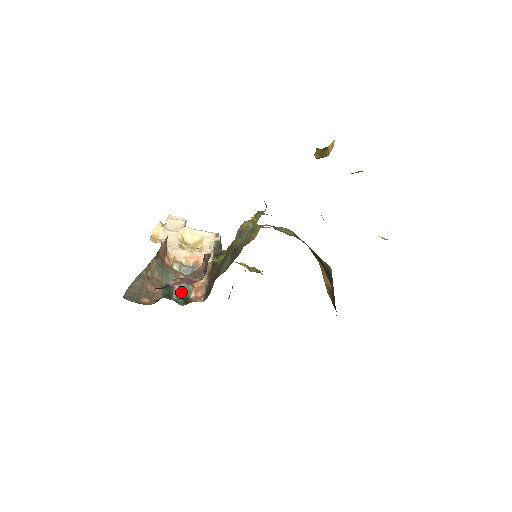
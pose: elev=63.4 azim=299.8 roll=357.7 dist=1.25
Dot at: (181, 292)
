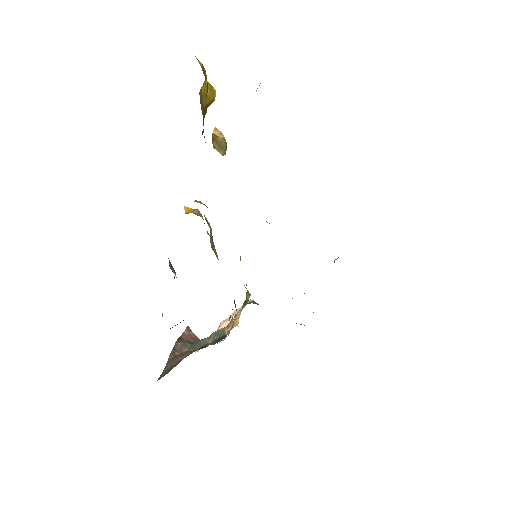
Dot at: (215, 339)
